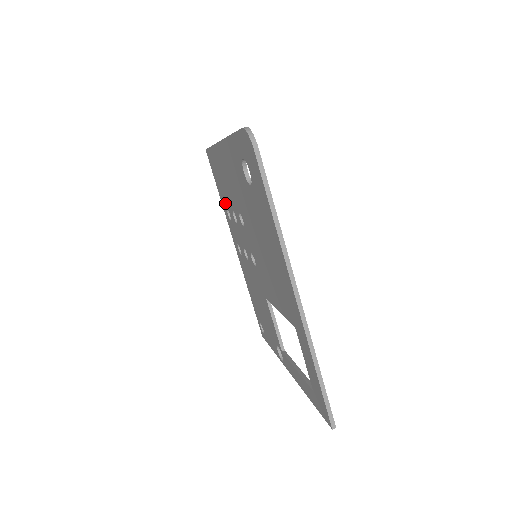
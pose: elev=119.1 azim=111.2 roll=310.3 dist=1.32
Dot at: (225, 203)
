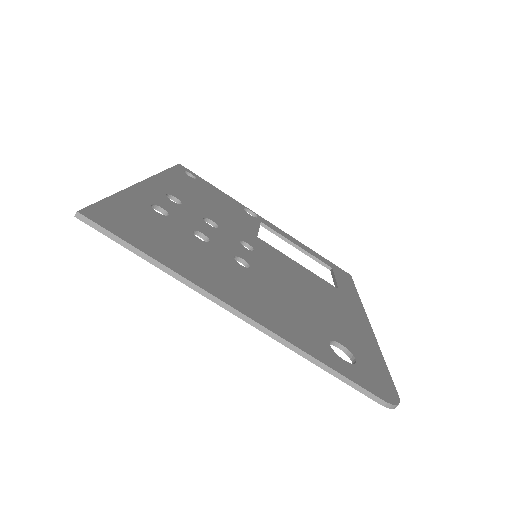
Dot at: occluded
